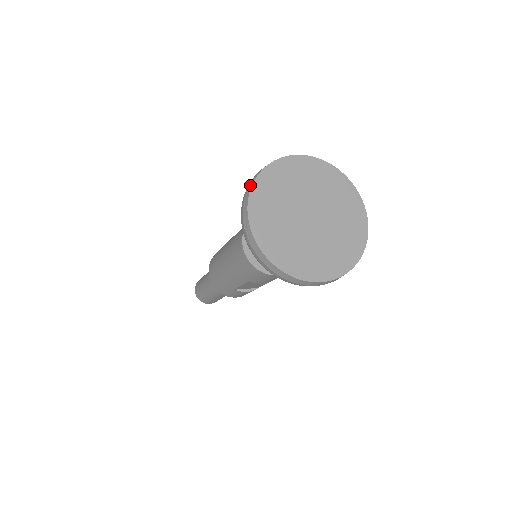
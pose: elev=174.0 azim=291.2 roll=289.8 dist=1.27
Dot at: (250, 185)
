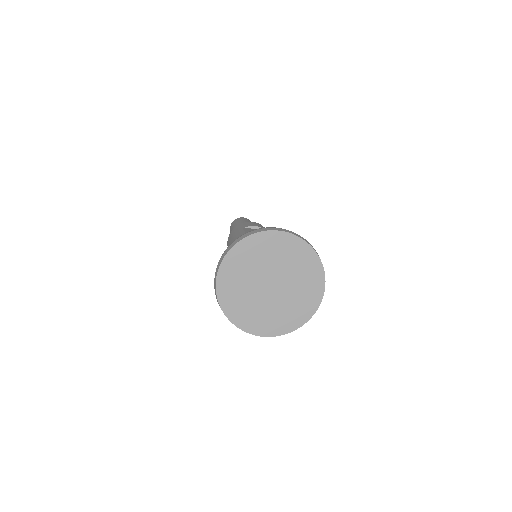
Dot at: (223, 255)
